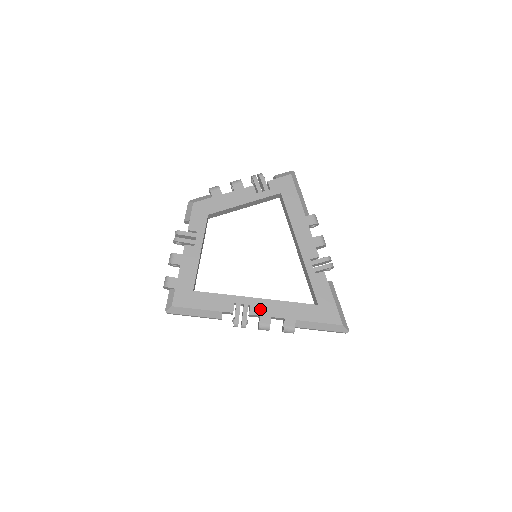
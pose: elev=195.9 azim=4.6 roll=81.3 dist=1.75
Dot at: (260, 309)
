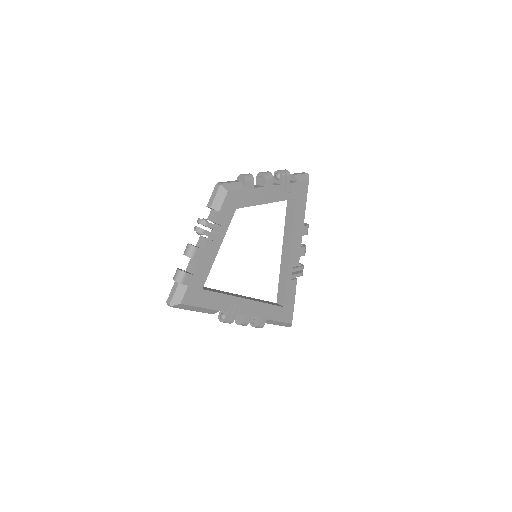
Dot at: (247, 309)
